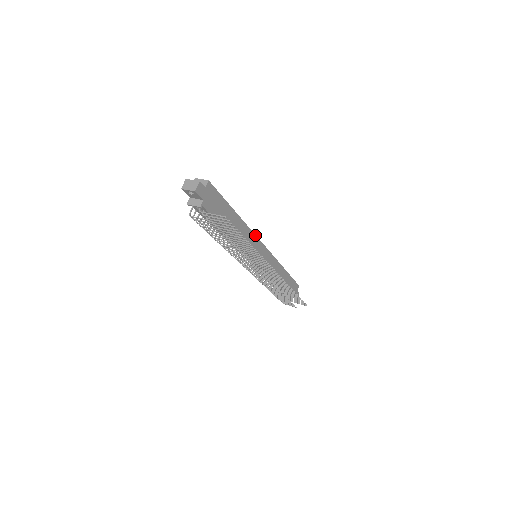
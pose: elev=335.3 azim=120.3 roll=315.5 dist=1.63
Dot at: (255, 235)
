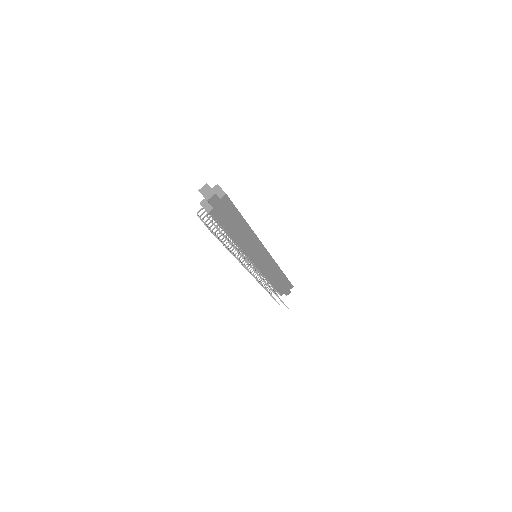
Dot at: (261, 242)
